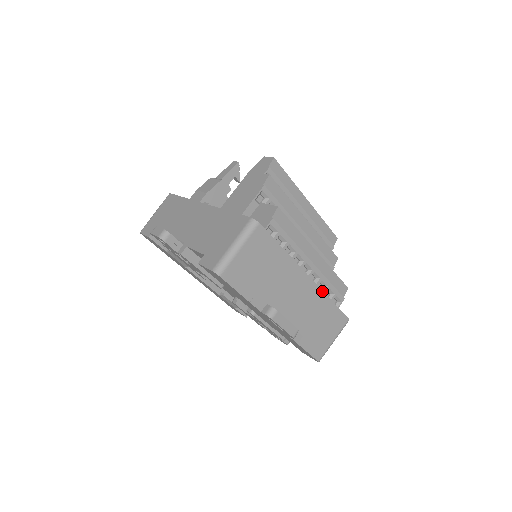
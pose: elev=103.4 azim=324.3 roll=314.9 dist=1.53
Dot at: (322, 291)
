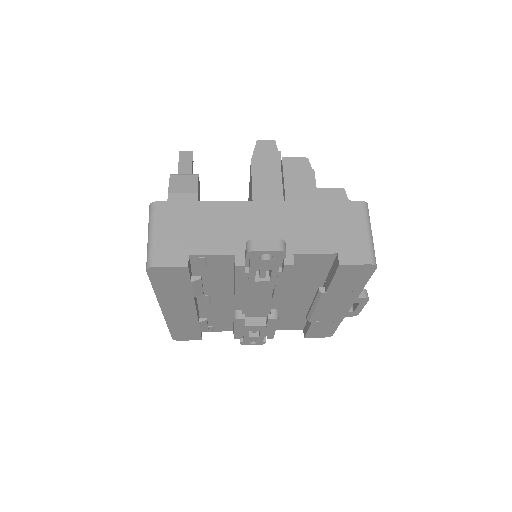
Dot at: occluded
